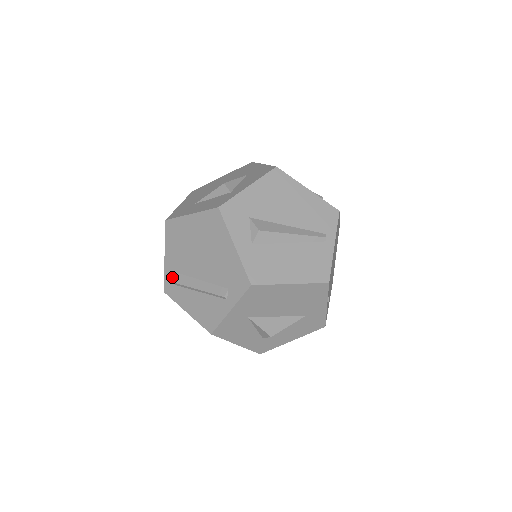
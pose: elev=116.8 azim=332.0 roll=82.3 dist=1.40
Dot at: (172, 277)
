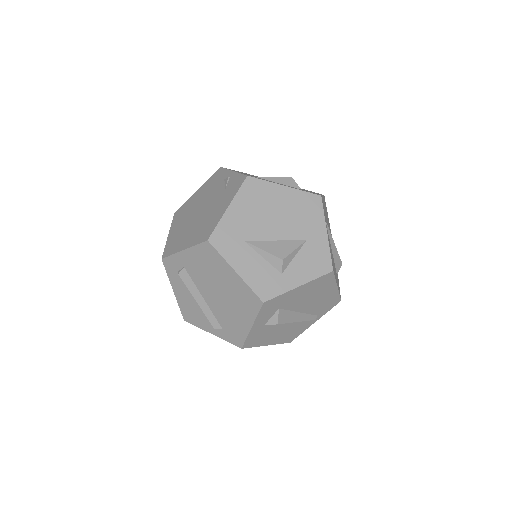
Dot at: (179, 266)
